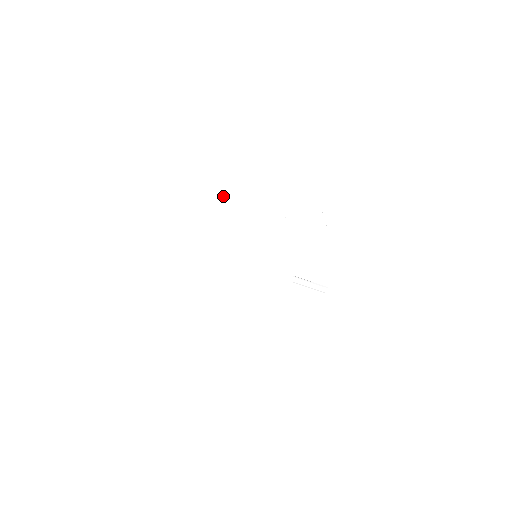
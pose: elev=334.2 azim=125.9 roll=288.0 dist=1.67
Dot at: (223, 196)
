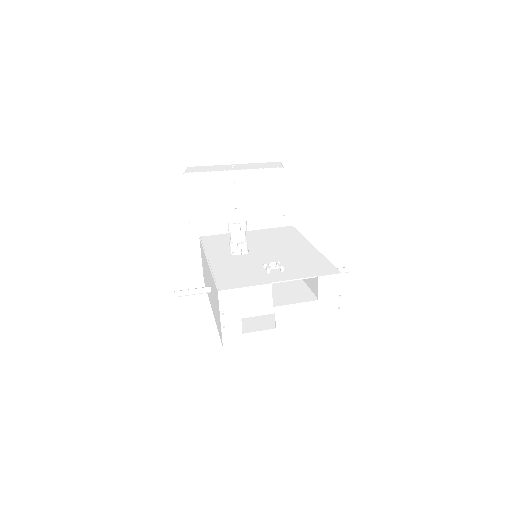
Dot at: (261, 300)
